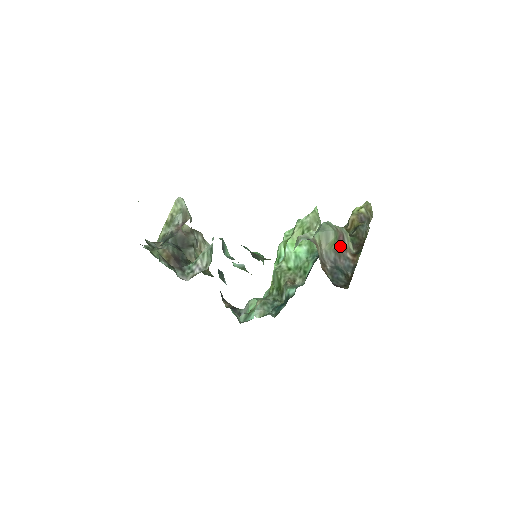
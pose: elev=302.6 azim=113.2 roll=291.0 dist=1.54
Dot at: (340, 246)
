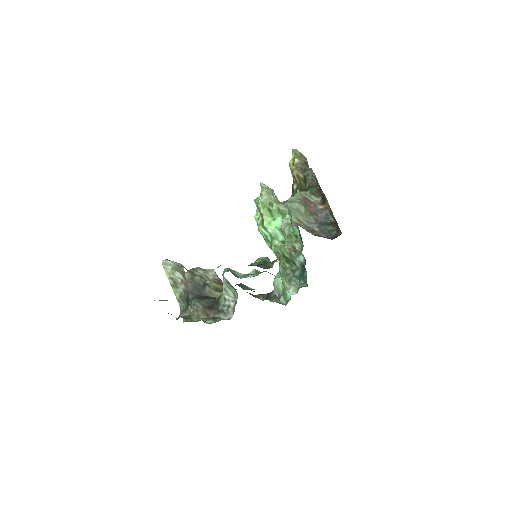
Dot at: (310, 207)
